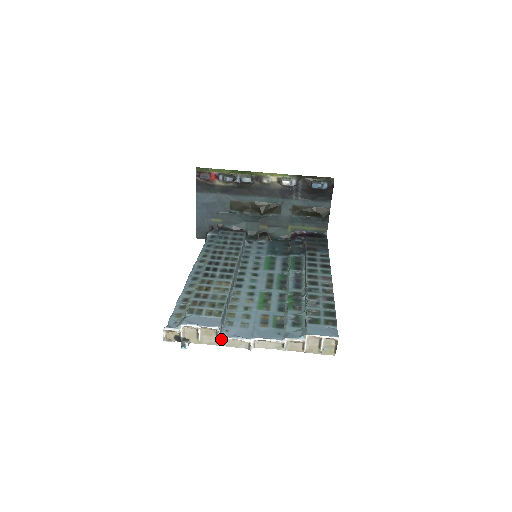
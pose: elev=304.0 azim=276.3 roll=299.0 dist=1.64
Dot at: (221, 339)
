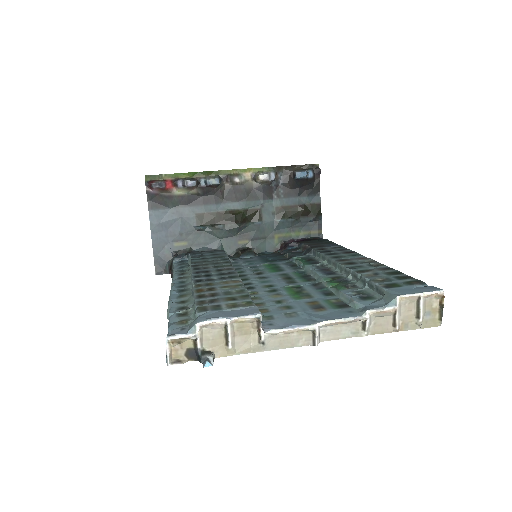
Dot at: (266, 336)
